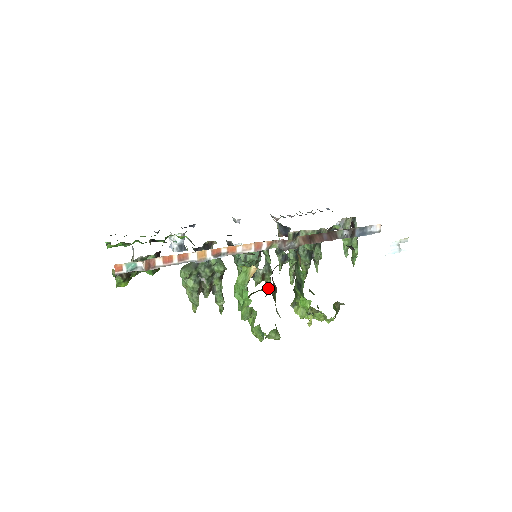
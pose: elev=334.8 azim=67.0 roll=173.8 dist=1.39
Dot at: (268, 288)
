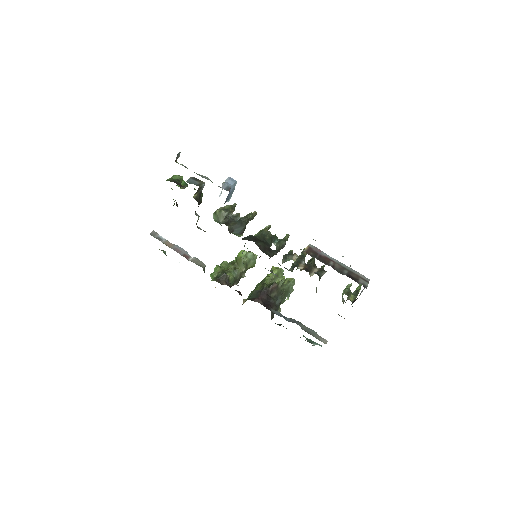
Dot at: occluded
